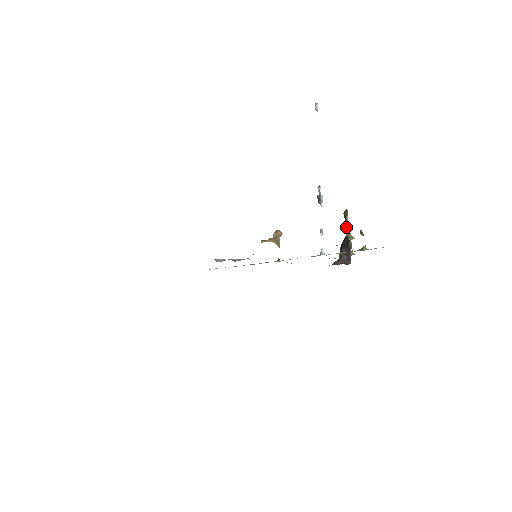
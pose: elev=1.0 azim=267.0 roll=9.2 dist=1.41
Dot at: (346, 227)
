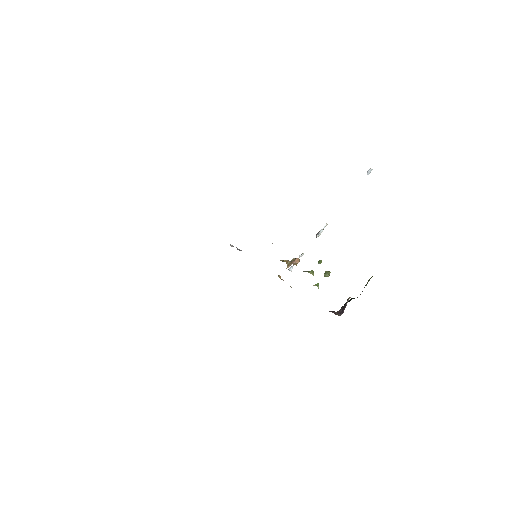
Dot at: occluded
